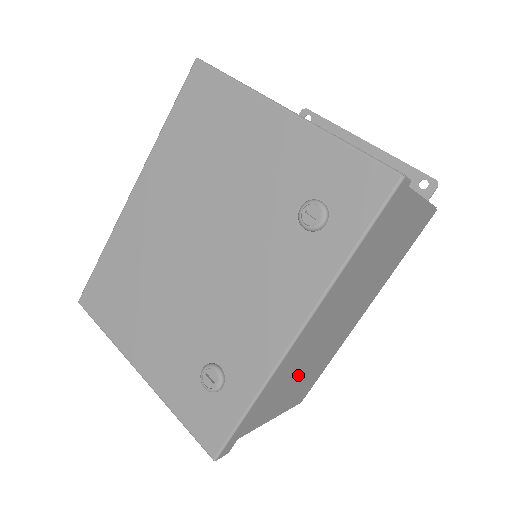
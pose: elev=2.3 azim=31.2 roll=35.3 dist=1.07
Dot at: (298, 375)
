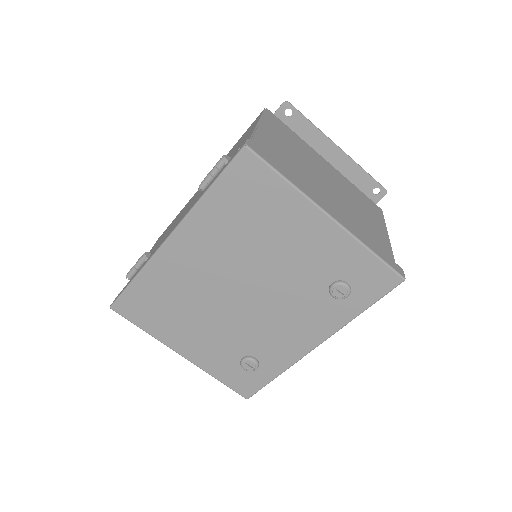
Dot at: occluded
